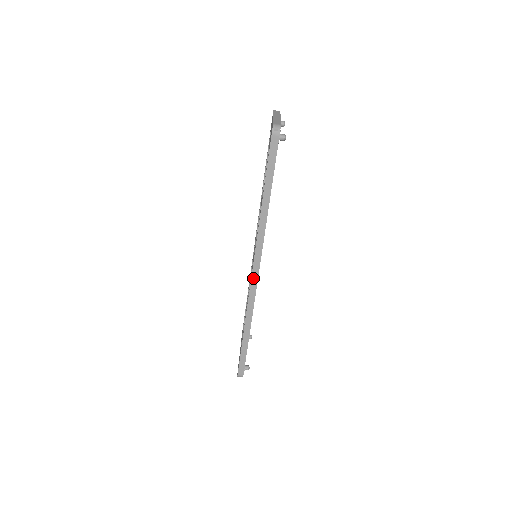
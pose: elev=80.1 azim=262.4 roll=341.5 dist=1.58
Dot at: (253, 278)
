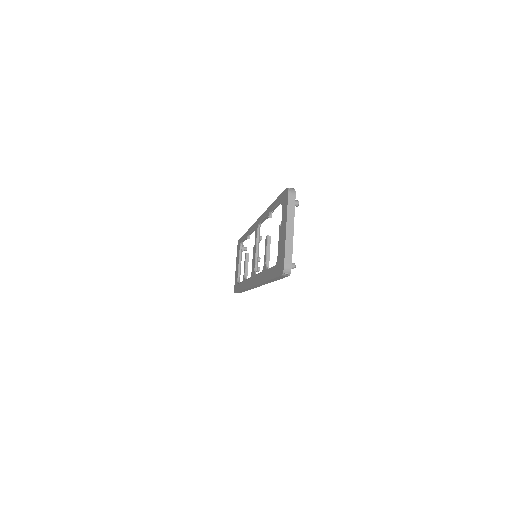
Dot at: (252, 287)
